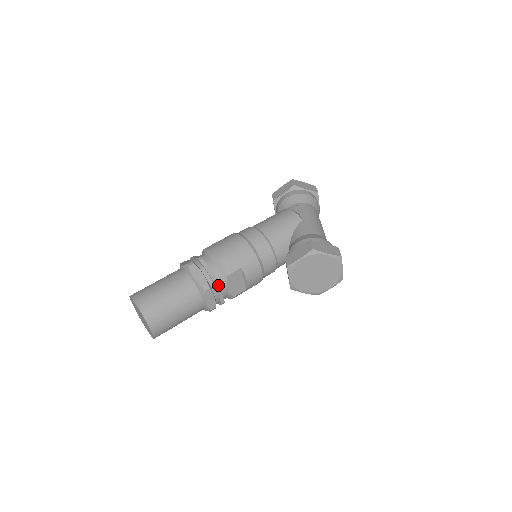
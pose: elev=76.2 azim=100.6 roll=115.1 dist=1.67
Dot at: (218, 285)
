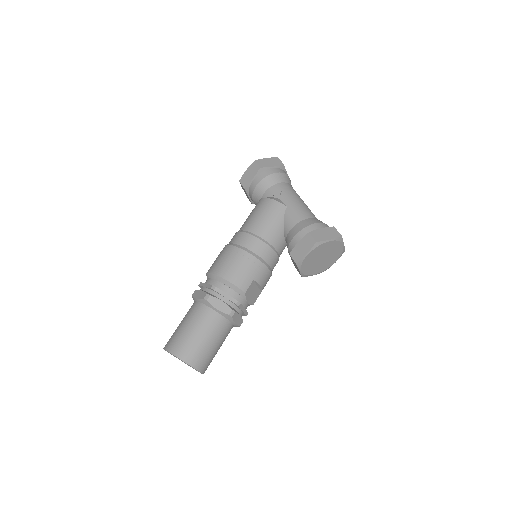
Dot at: (240, 305)
